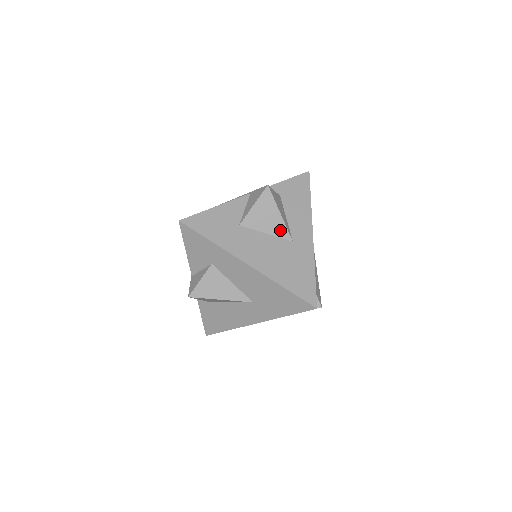
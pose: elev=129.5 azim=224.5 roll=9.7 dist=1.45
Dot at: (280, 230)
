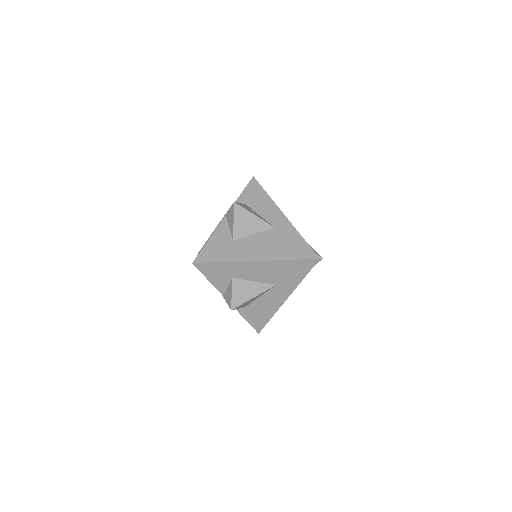
Dot at: (261, 226)
